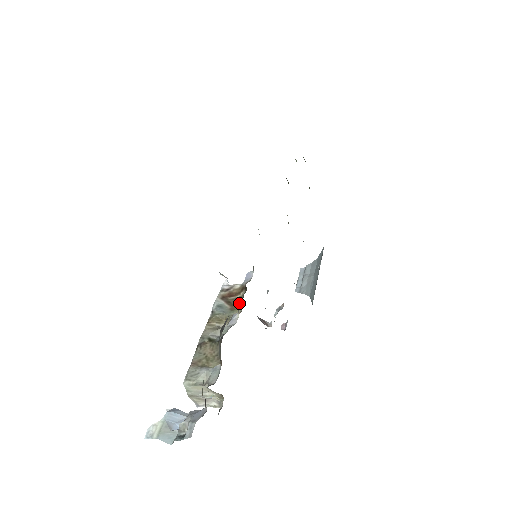
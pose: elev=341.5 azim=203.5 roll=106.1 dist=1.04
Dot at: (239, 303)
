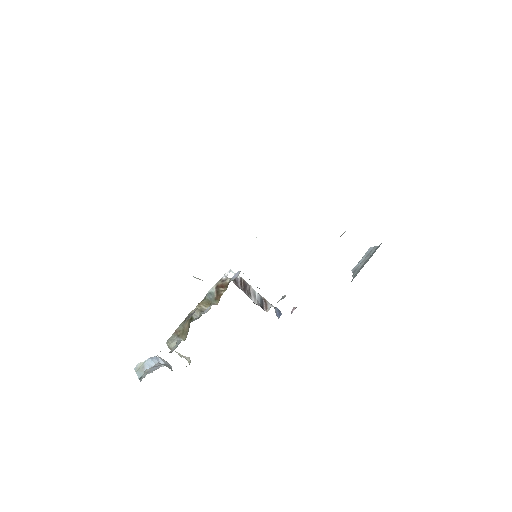
Dot at: occluded
